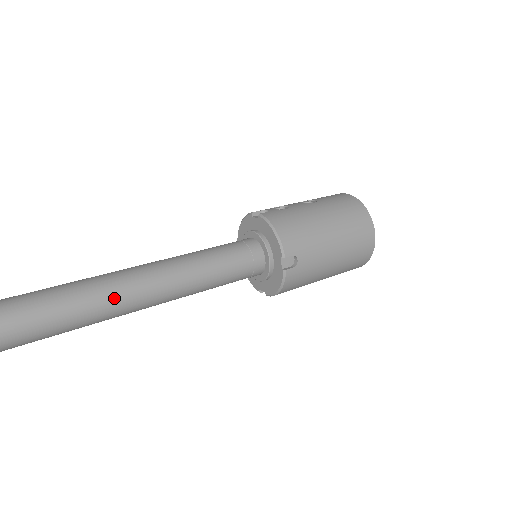
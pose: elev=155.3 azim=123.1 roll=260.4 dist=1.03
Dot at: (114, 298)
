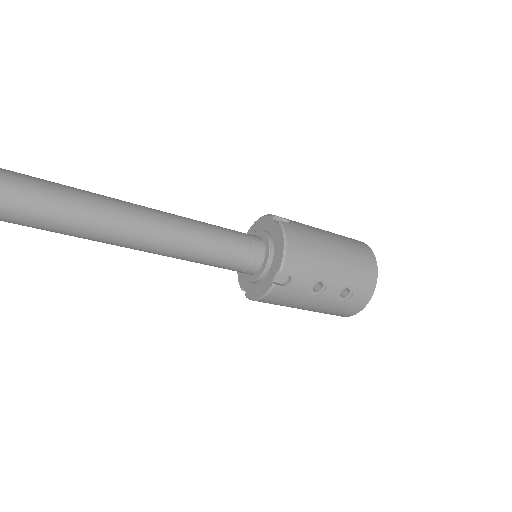
Dot at: (110, 198)
